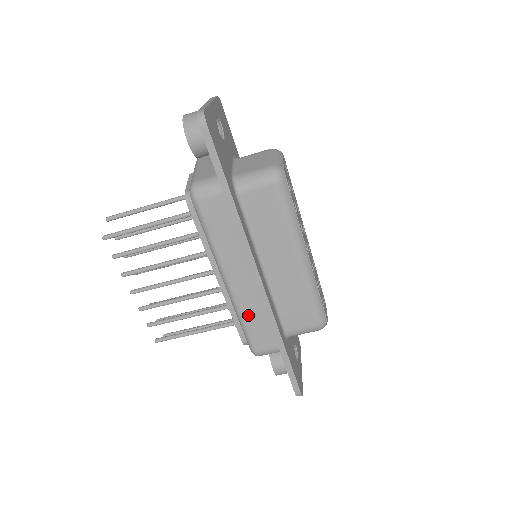
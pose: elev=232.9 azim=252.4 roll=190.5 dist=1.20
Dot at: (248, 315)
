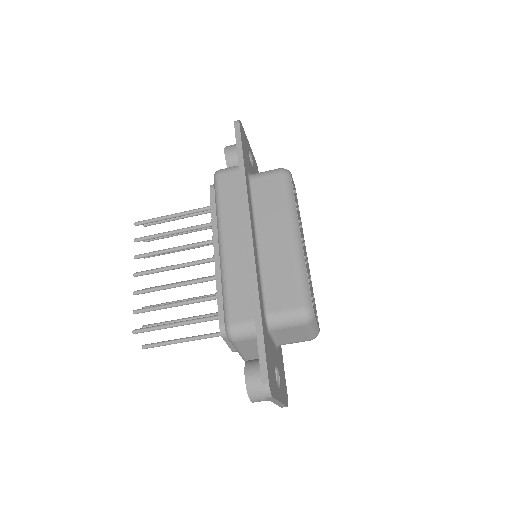
Dot at: (232, 278)
